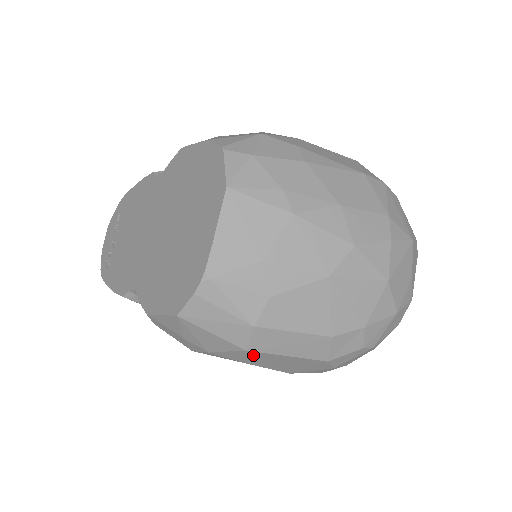
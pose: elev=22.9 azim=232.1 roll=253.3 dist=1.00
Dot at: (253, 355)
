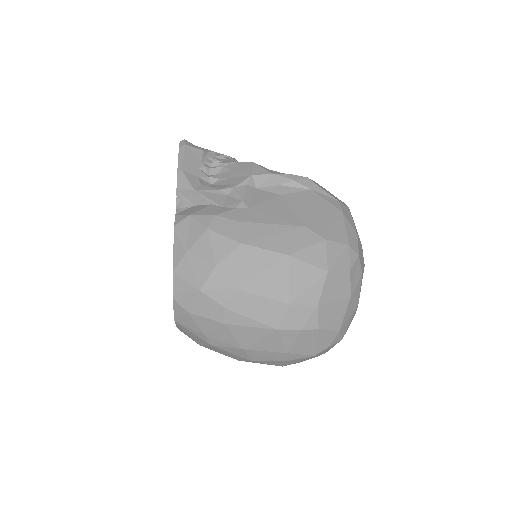
Dot at: occluded
